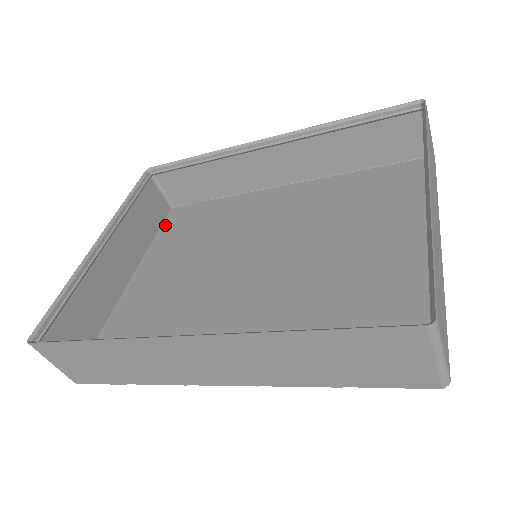
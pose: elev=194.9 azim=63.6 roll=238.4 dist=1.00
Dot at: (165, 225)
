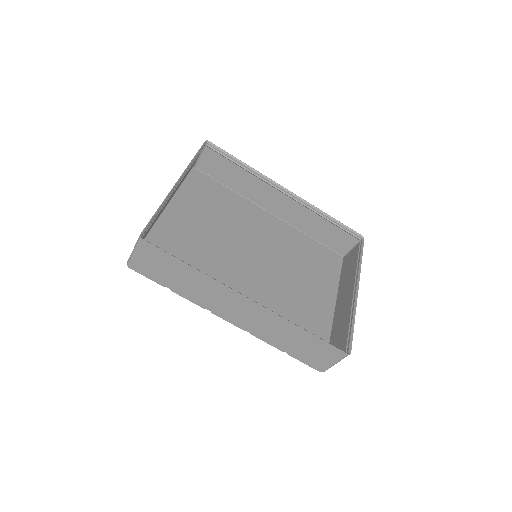
Dot at: (188, 179)
